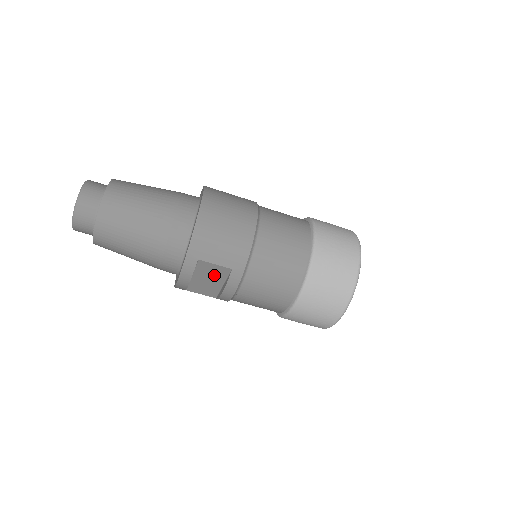
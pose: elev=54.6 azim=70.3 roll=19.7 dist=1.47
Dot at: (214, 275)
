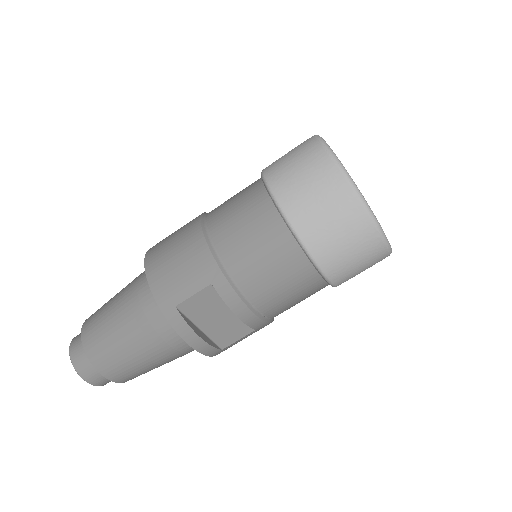
Dot at: (212, 307)
